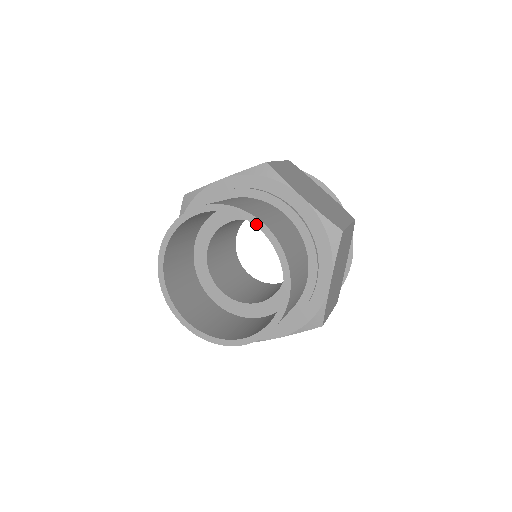
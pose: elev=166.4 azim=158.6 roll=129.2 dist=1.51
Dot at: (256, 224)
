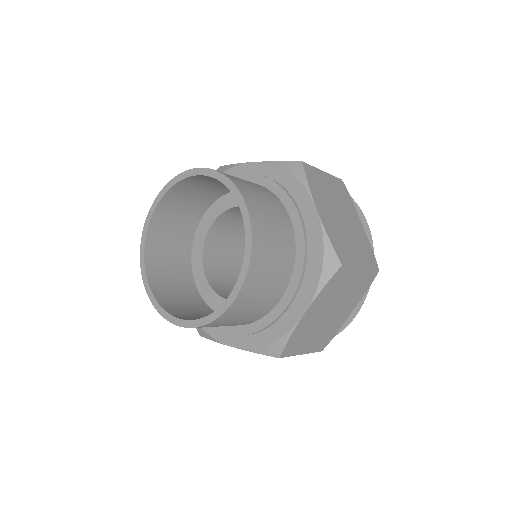
Dot at: (240, 205)
